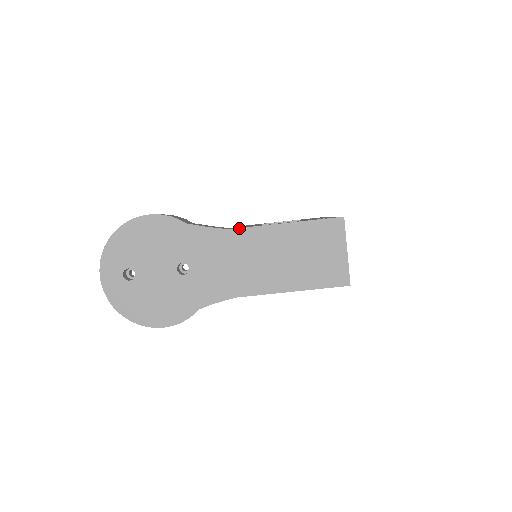
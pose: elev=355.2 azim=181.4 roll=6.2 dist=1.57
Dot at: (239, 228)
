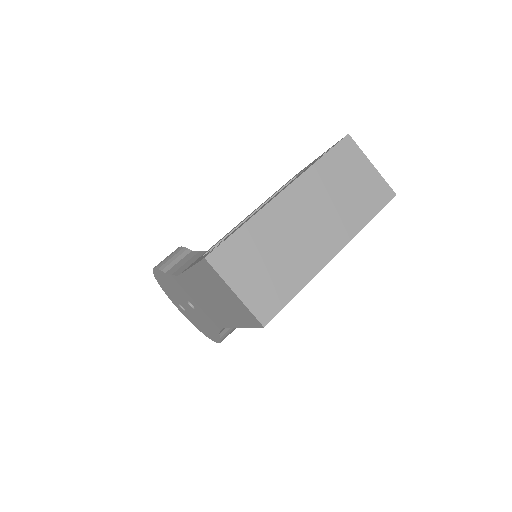
Dot at: (180, 275)
